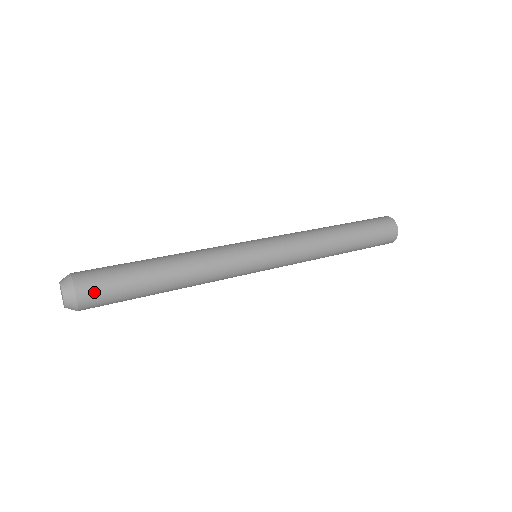
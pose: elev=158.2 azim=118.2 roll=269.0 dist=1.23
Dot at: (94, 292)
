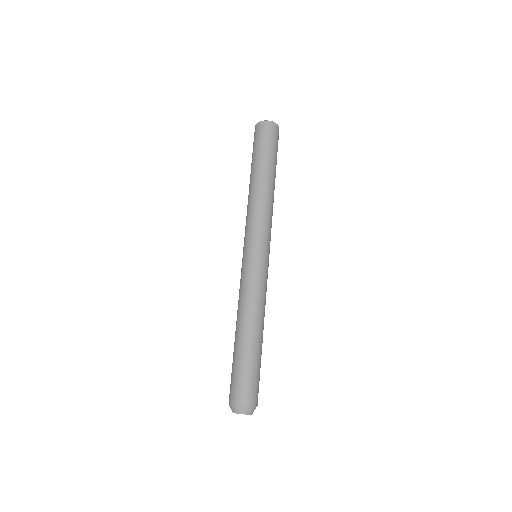
Dot at: occluded
